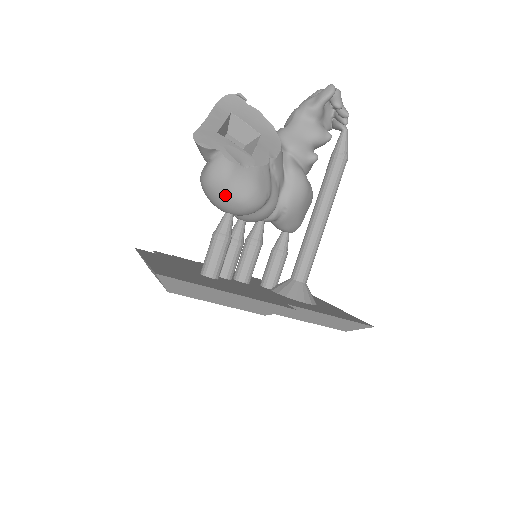
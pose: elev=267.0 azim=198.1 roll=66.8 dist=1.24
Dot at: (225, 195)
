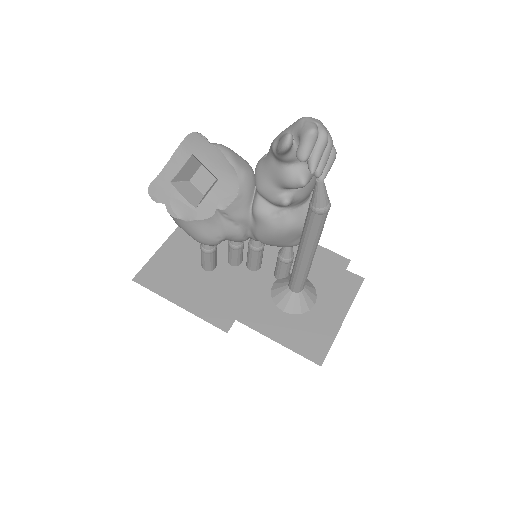
Dot at: occluded
